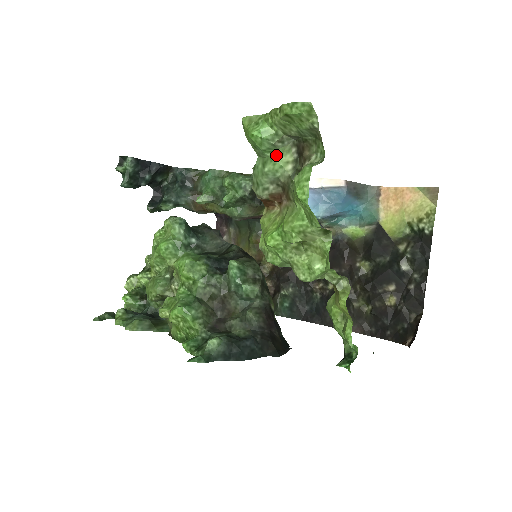
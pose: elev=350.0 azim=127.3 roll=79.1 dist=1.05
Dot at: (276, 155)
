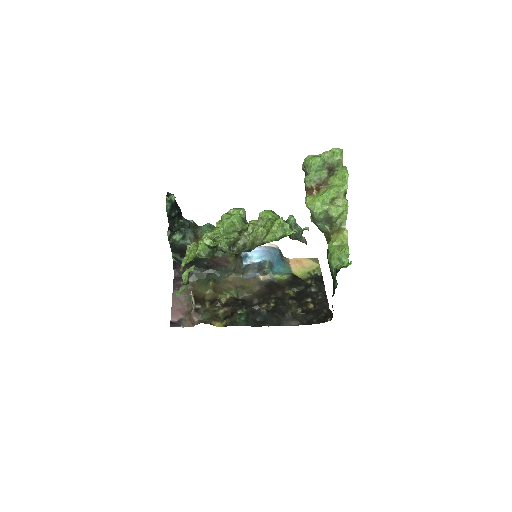
Dot at: (321, 170)
